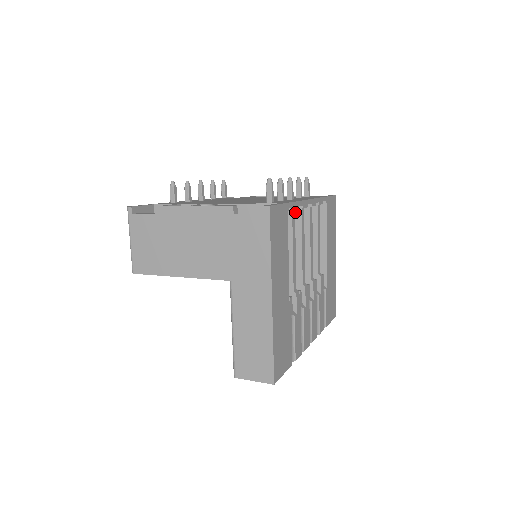
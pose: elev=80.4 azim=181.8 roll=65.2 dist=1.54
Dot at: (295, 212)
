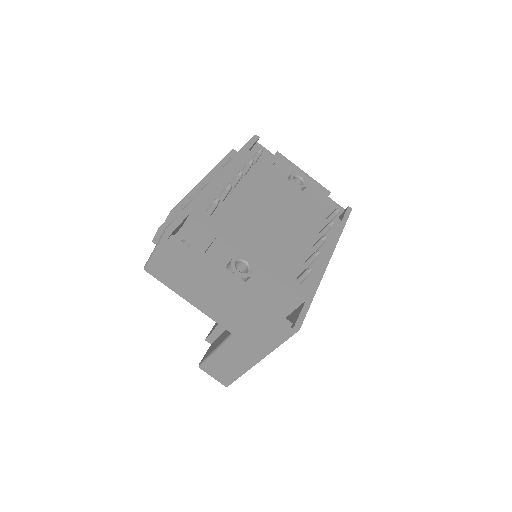
Dot at: occluded
